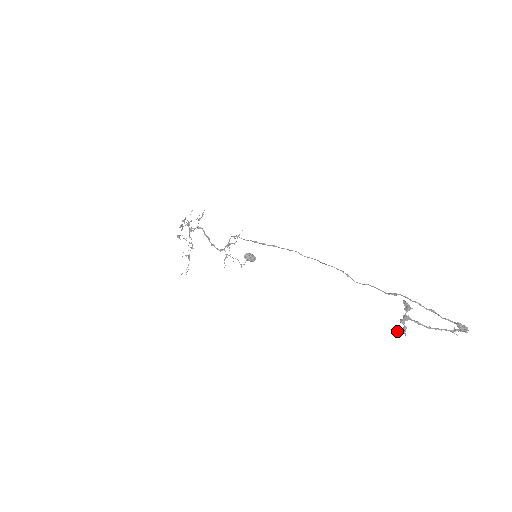
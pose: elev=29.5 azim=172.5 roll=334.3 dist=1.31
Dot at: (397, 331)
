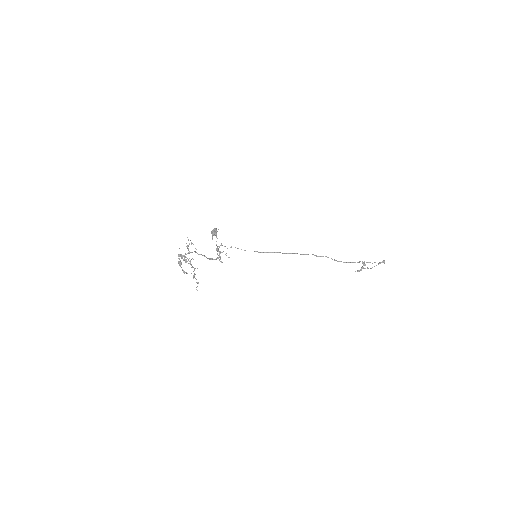
Dot at: occluded
